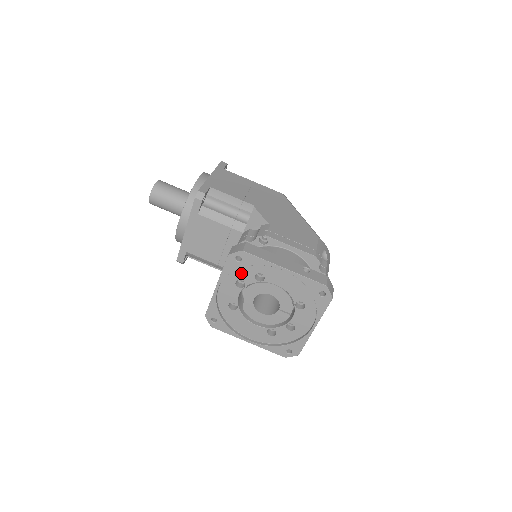
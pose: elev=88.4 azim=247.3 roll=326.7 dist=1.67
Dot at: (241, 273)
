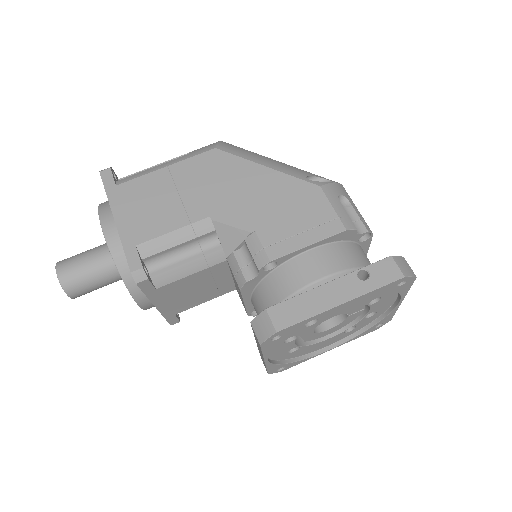
Dot at: occluded
